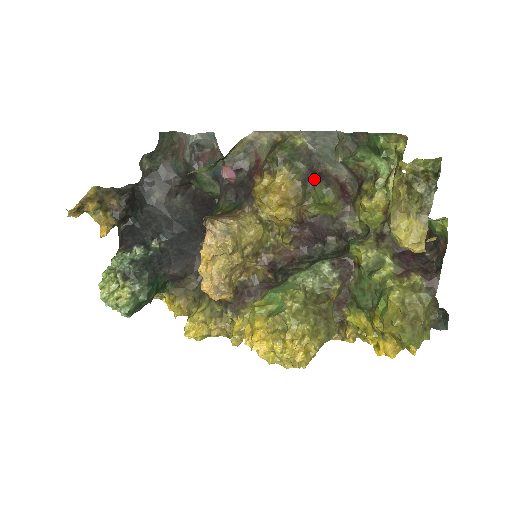
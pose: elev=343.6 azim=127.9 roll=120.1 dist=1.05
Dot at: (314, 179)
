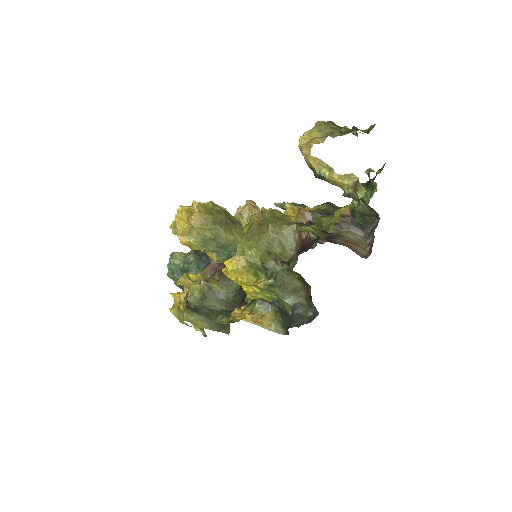
Dot at: occluded
